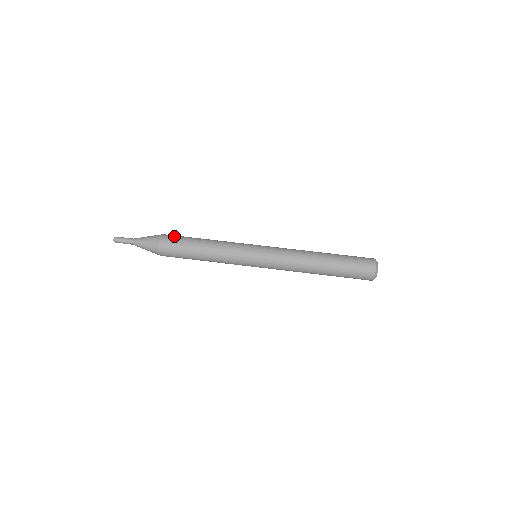
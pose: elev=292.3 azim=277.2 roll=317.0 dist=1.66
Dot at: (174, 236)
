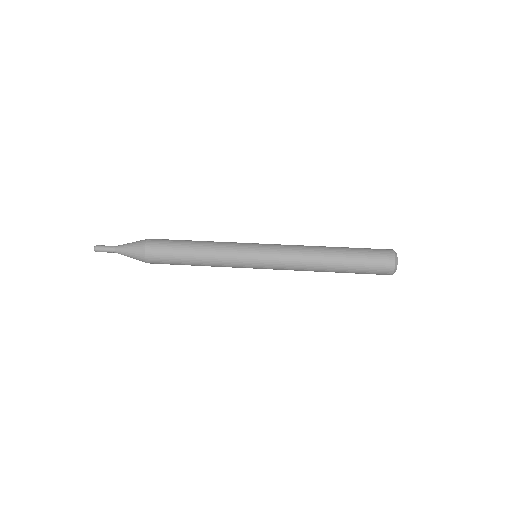
Dot at: (162, 239)
